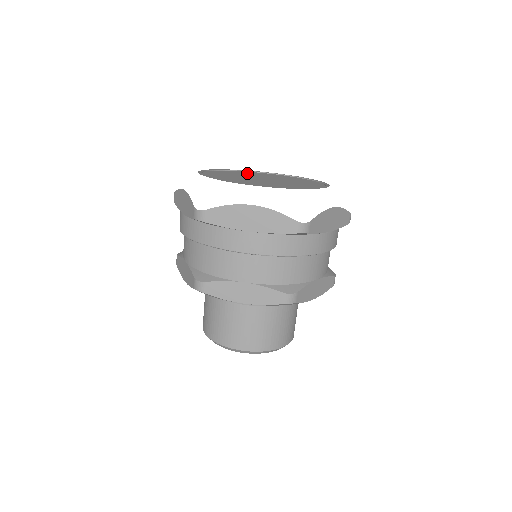
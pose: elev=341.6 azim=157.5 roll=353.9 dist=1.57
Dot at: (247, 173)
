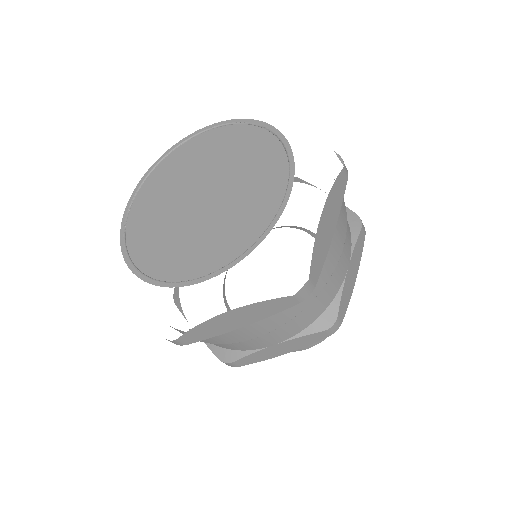
Dot at: (222, 145)
